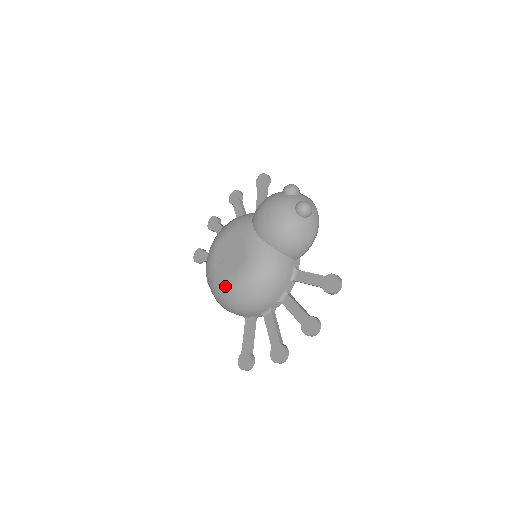
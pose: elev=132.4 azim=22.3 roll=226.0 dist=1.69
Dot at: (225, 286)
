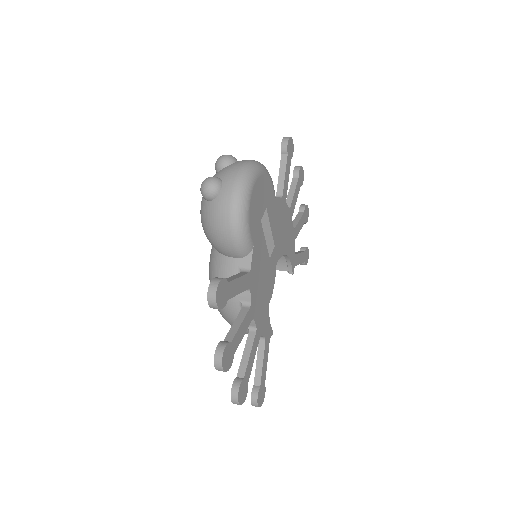
Dot at: occluded
